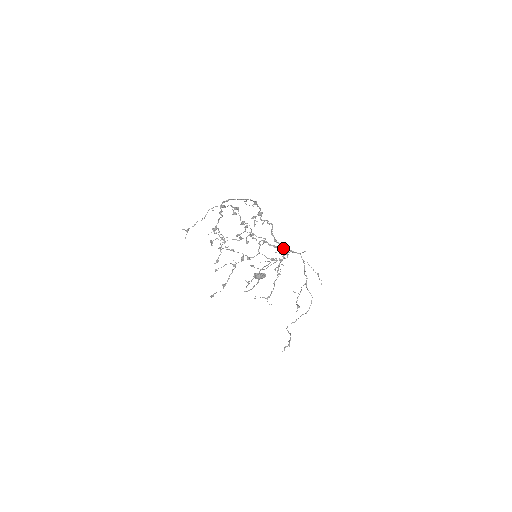
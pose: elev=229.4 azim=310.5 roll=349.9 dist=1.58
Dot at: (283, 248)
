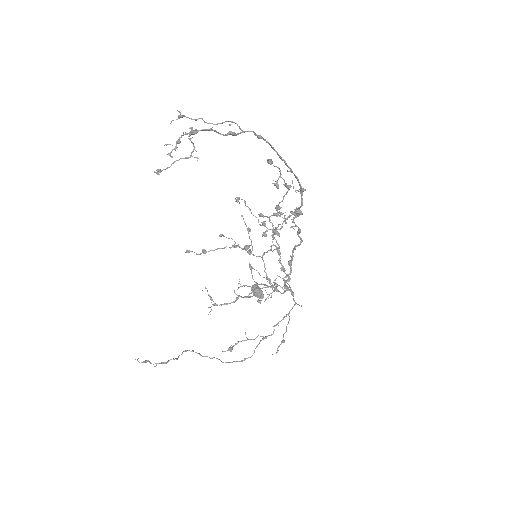
Dot at: (289, 279)
